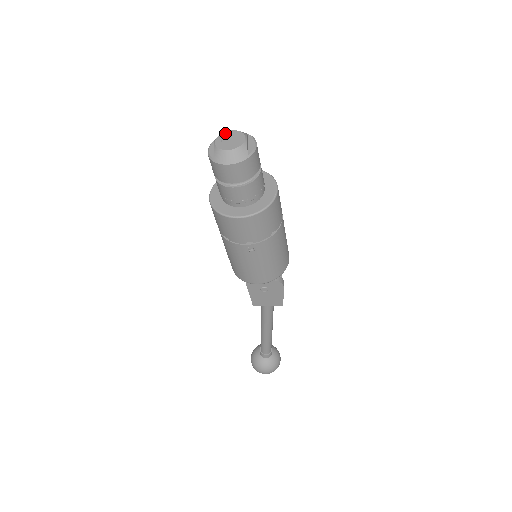
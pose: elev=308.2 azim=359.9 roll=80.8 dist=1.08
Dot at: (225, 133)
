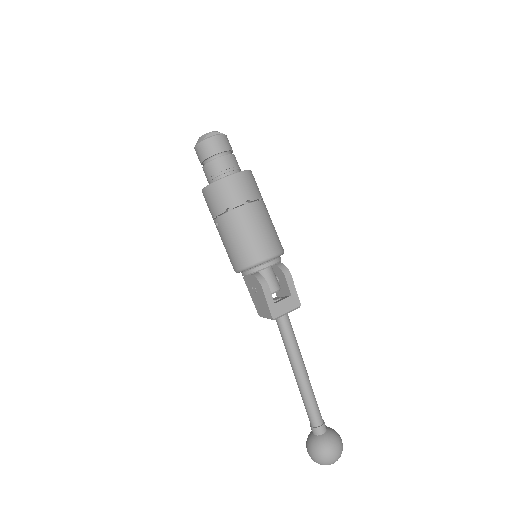
Dot at: occluded
